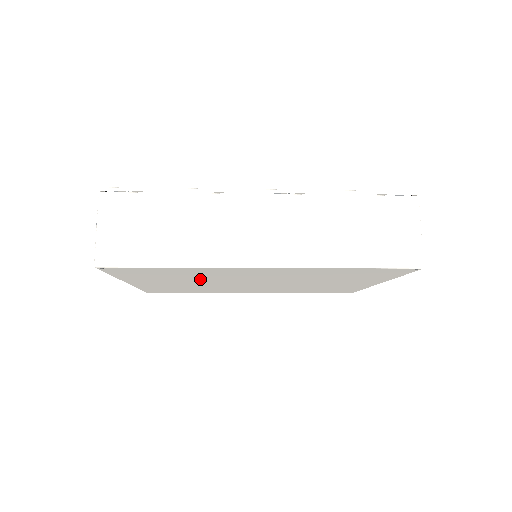
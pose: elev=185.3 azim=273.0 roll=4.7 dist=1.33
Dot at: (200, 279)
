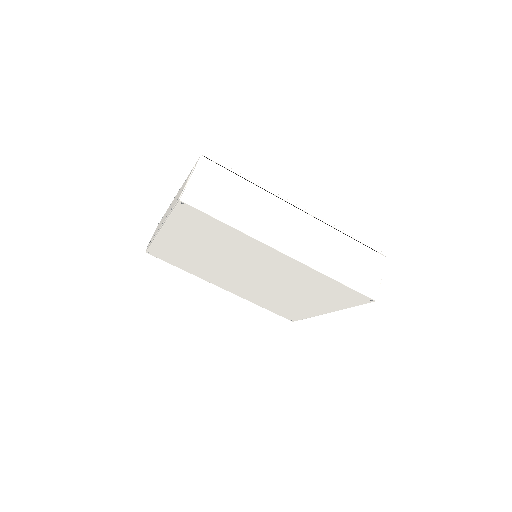
Dot at: (221, 250)
